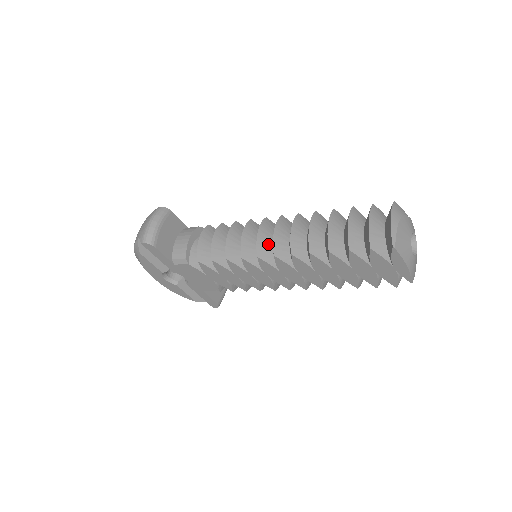
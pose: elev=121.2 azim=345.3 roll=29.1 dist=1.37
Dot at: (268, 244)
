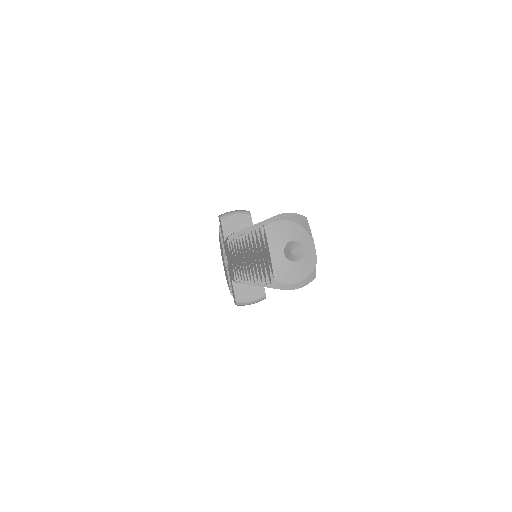
Dot at: occluded
